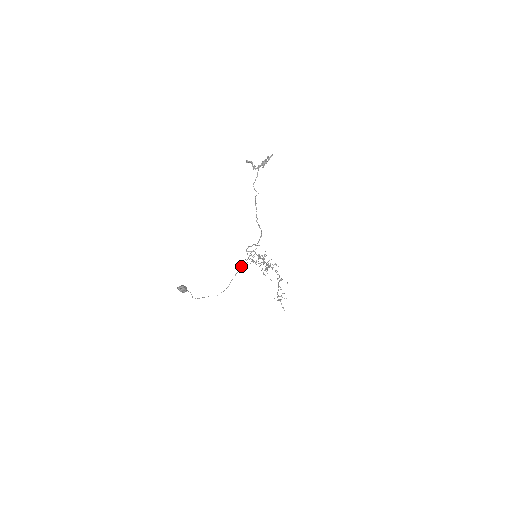
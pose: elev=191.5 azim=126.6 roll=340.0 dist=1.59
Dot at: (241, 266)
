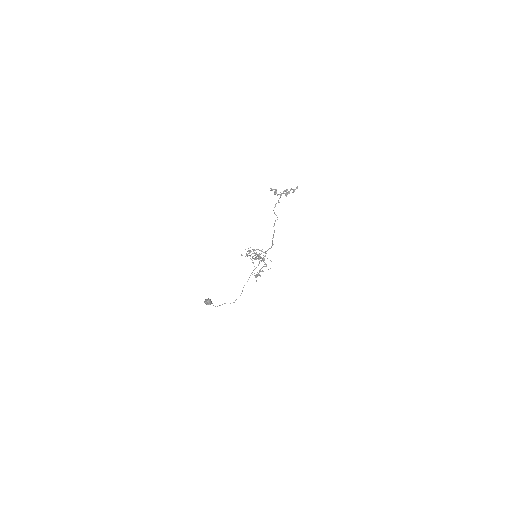
Dot at: (251, 273)
